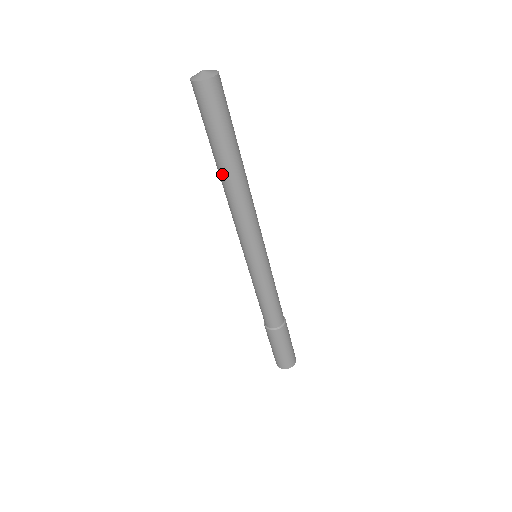
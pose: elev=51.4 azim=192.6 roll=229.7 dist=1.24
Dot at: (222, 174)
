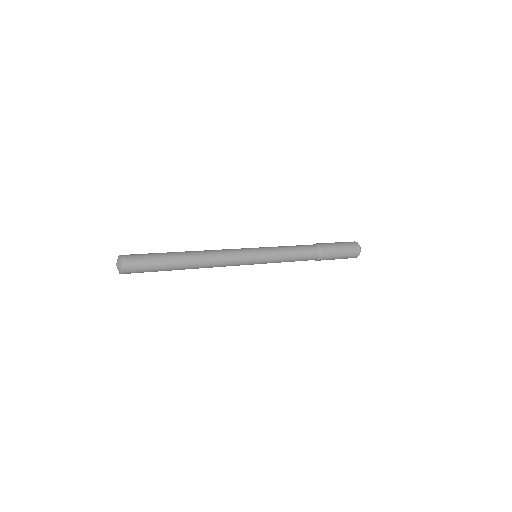
Dot at: occluded
